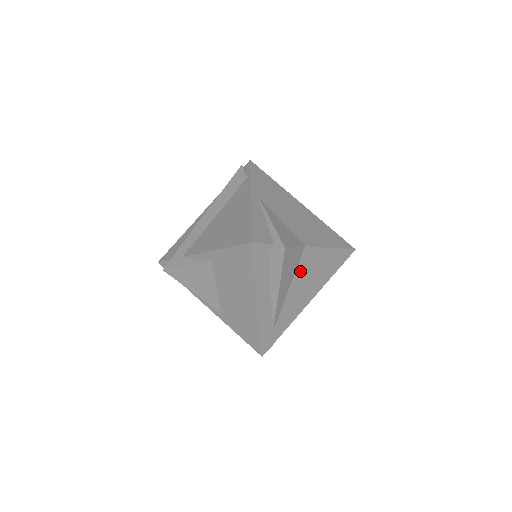
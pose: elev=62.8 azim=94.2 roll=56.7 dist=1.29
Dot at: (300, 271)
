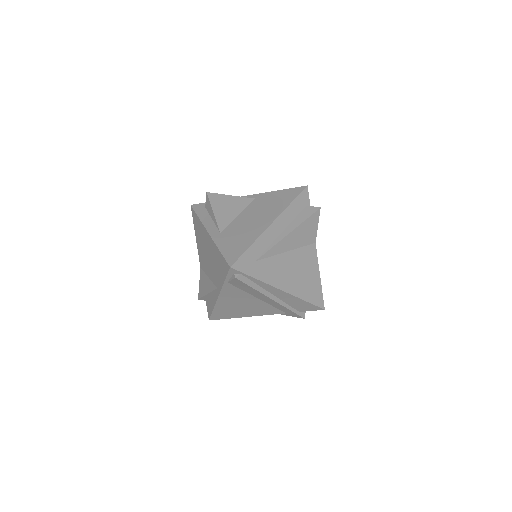
Dot at: (301, 253)
